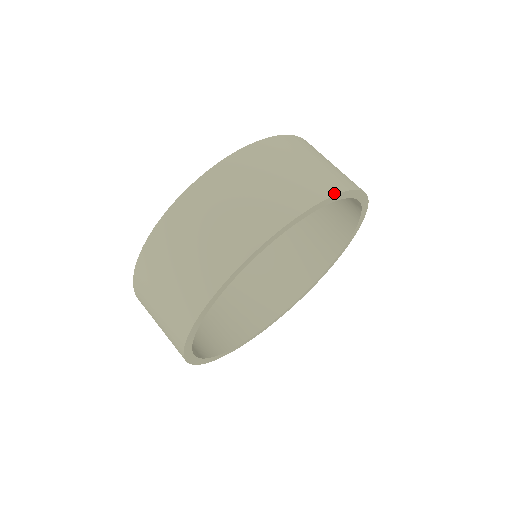
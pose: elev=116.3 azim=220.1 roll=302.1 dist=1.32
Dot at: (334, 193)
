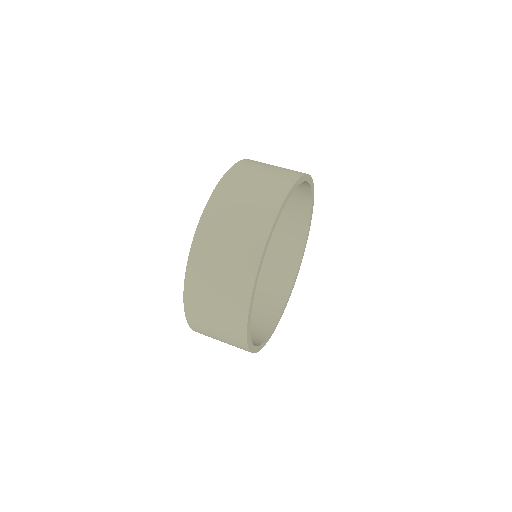
Dot at: occluded
